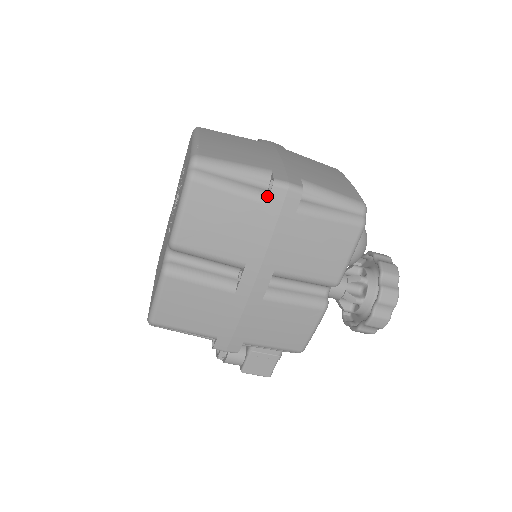
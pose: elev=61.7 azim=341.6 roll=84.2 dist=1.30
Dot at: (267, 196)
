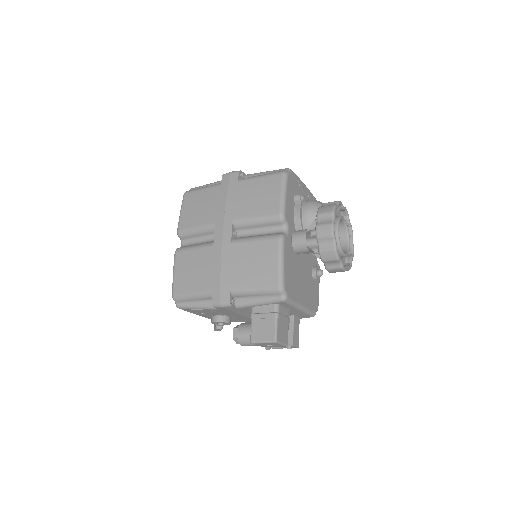
Dot at: (222, 183)
